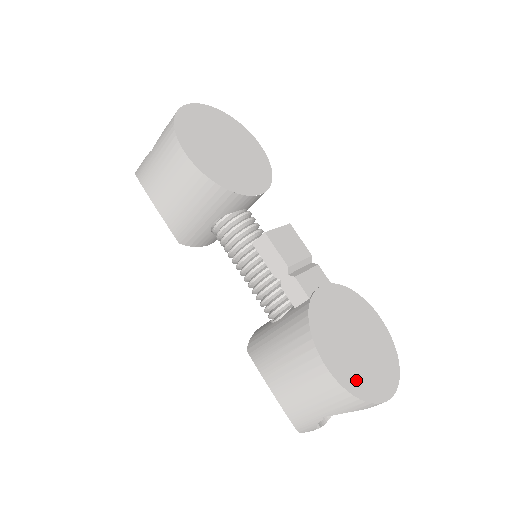
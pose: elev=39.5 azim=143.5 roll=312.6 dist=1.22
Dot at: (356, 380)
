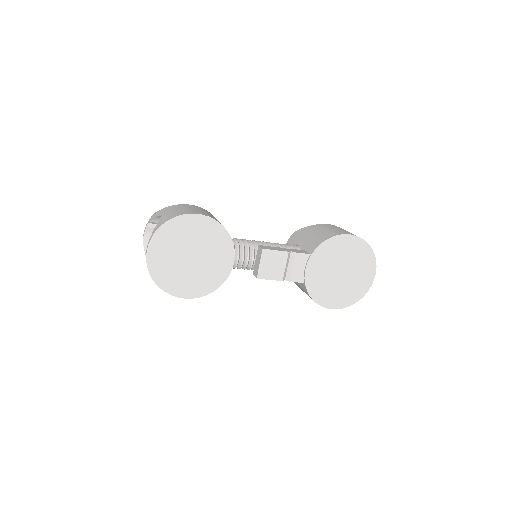
Dot at: (350, 296)
